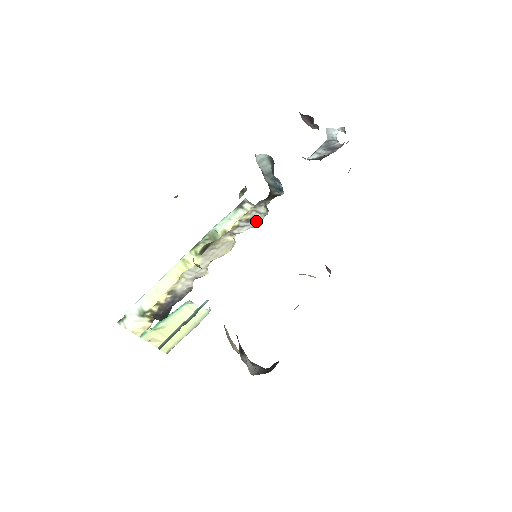
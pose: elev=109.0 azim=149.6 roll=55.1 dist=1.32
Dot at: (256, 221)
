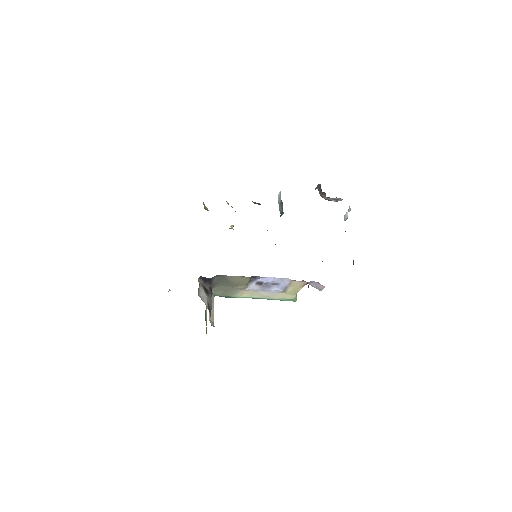
Dot at: occluded
